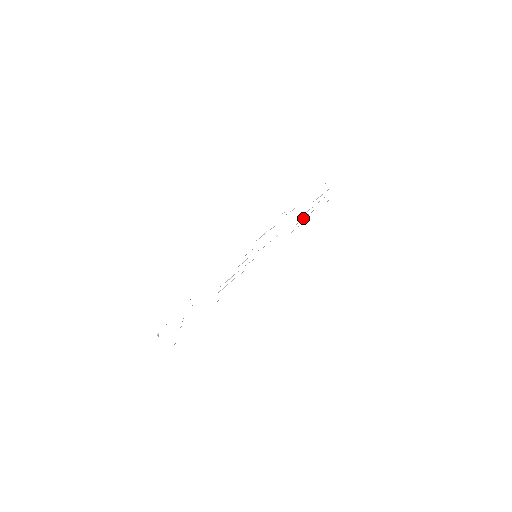
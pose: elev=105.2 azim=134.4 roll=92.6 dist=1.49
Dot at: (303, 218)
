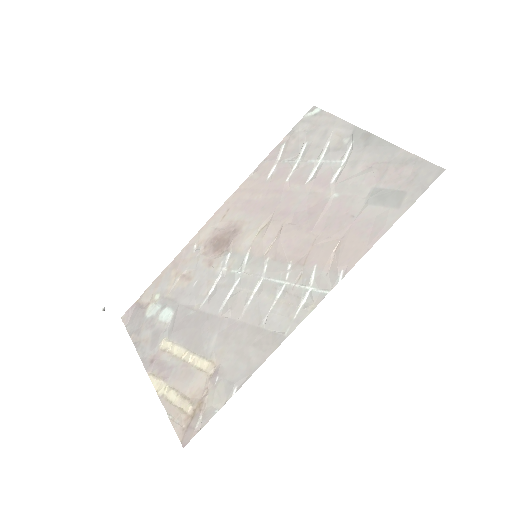
Dot at: (294, 165)
